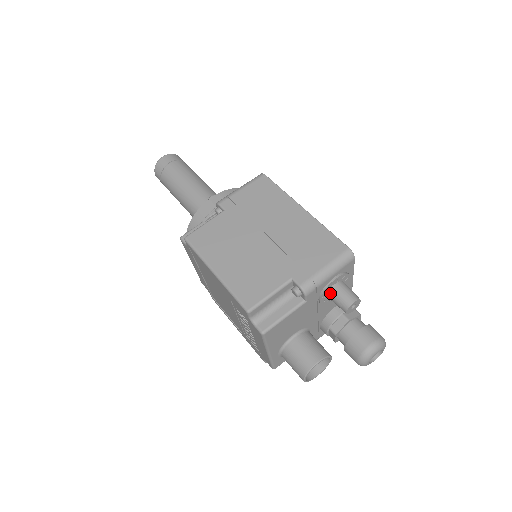
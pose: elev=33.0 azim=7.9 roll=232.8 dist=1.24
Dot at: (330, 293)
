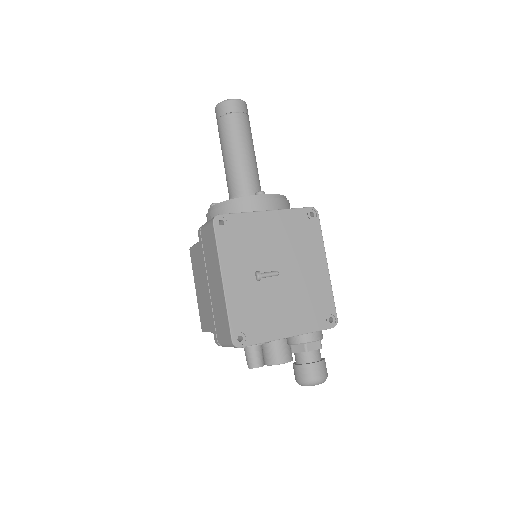
Dot at: occluded
